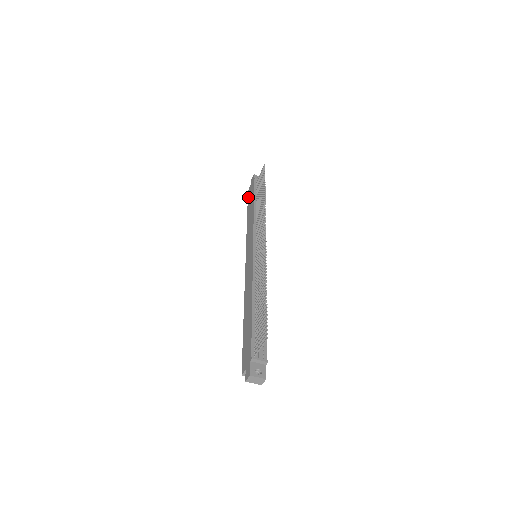
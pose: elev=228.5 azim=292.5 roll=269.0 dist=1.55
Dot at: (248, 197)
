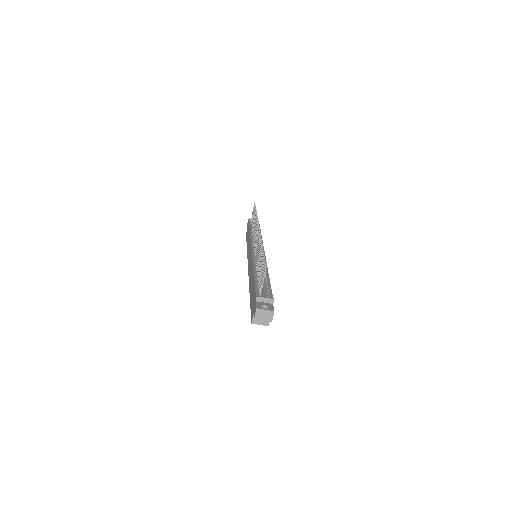
Dot at: (246, 236)
